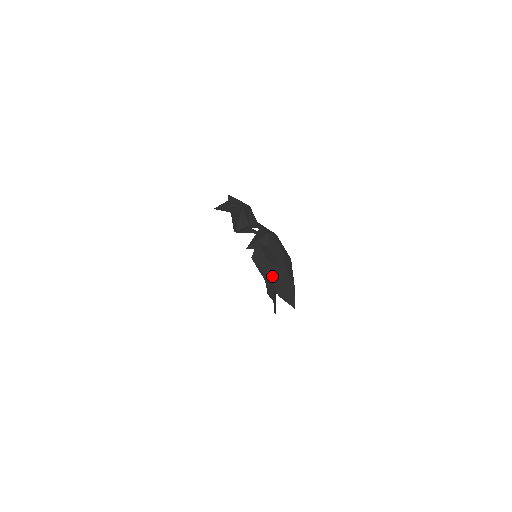
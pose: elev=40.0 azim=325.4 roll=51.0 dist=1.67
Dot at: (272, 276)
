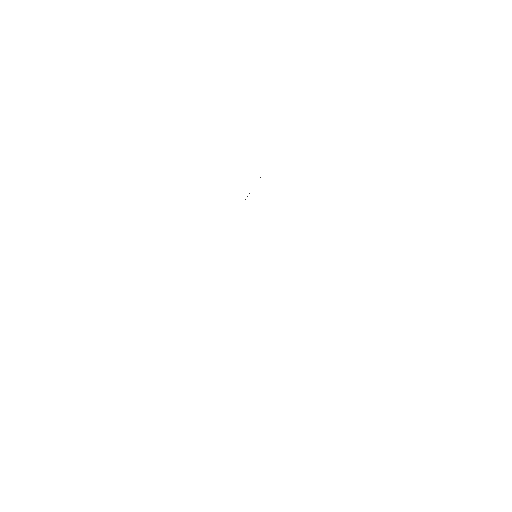
Dot at: occluded
